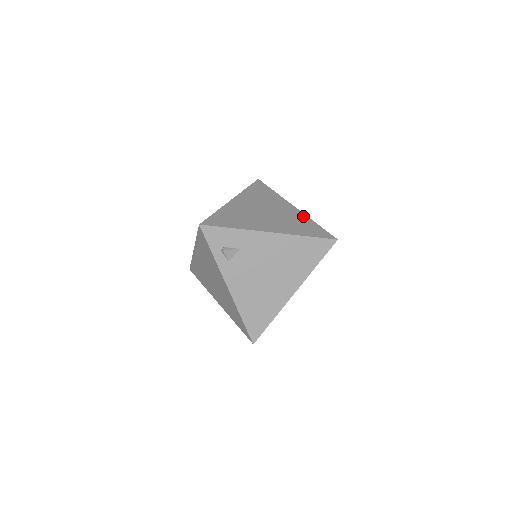
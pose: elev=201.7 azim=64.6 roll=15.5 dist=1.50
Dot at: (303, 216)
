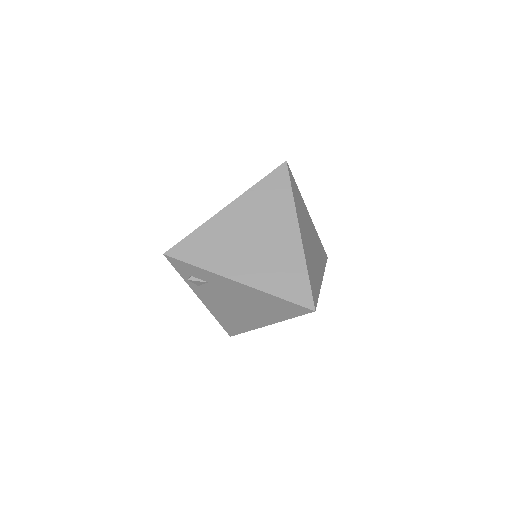
Dot at: (299, 256)
